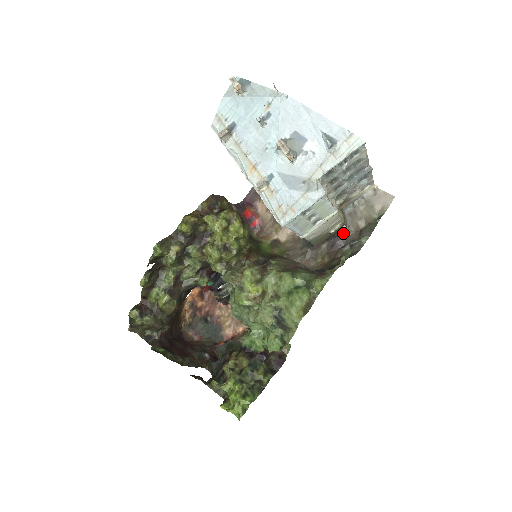
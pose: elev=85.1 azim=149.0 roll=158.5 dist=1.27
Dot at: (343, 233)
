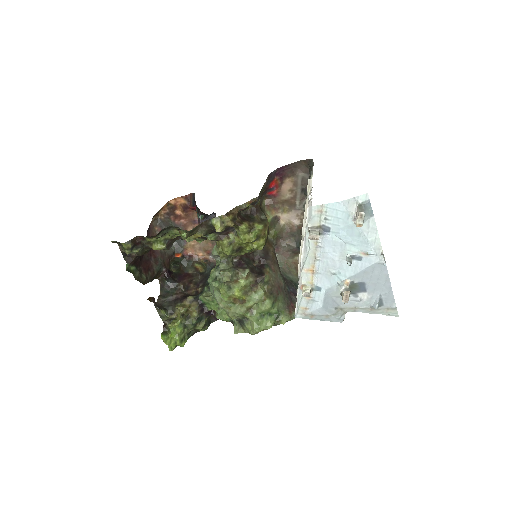
Dot at: occluded
